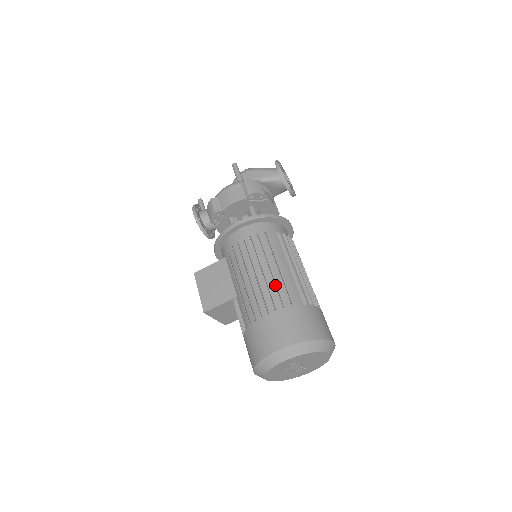
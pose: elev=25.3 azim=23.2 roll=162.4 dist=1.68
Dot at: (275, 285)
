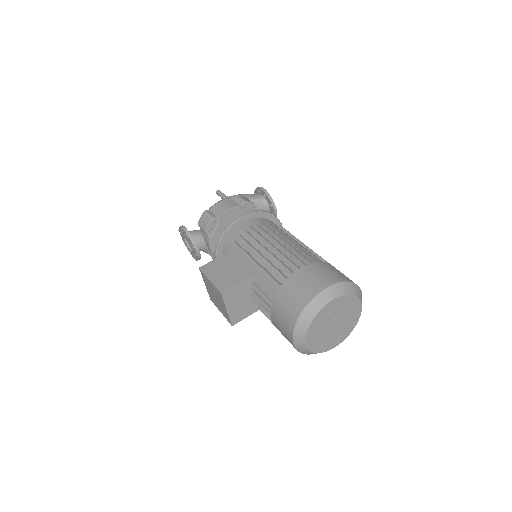
Dot at: occluded
